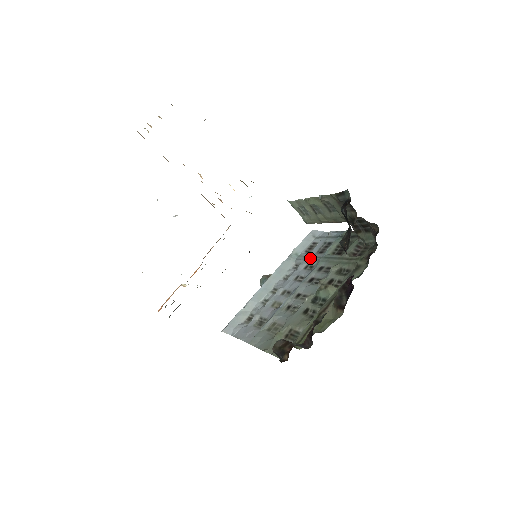
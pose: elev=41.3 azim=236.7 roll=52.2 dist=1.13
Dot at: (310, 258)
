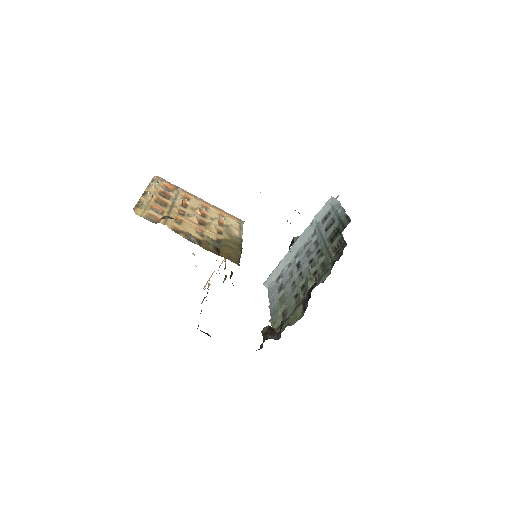
Dot at: (319, 233)
